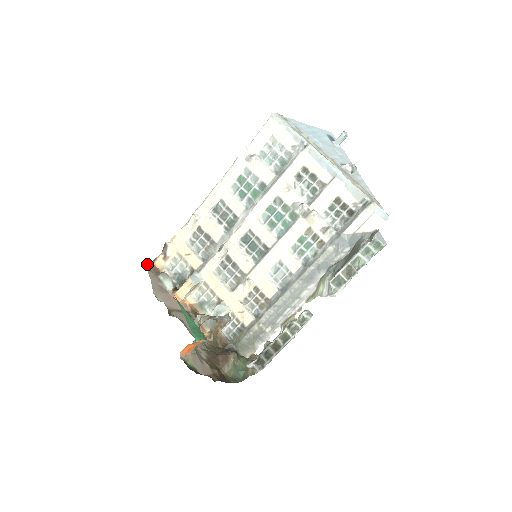
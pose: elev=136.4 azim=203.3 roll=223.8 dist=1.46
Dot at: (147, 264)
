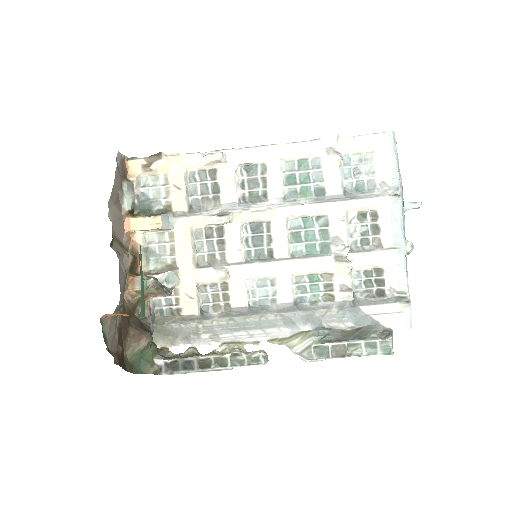
Dot at: (119, 156)
